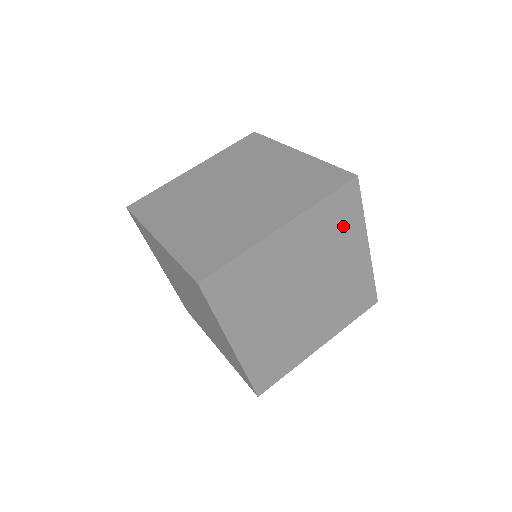
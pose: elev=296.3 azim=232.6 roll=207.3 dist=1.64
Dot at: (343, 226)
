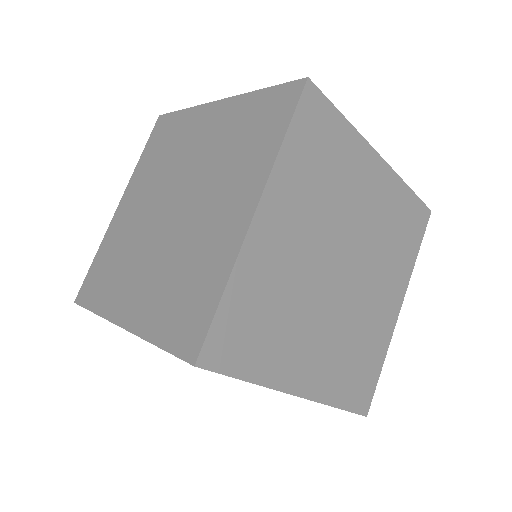
Dot at: (333, 155)
